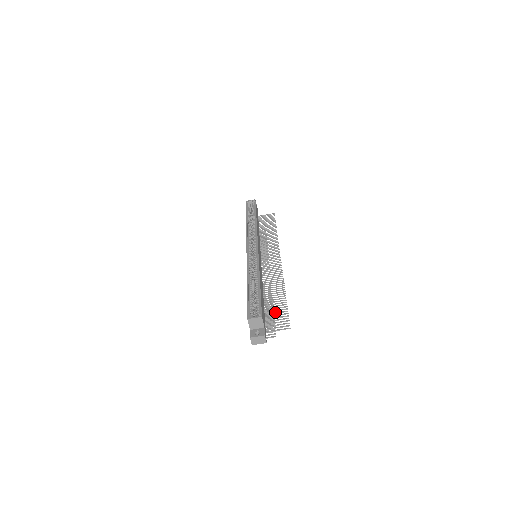
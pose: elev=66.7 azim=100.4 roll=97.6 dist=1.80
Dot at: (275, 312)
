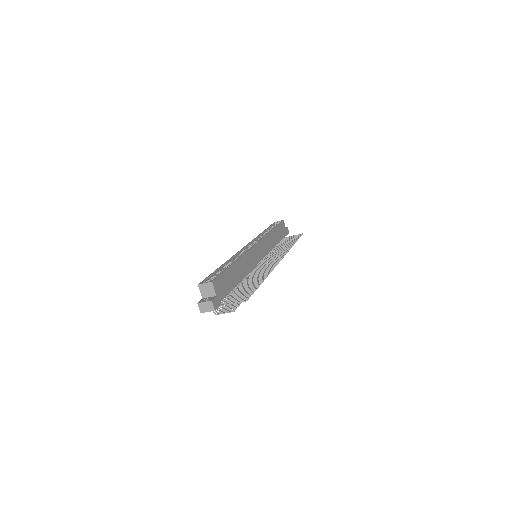
Dot at: (243, 291)
